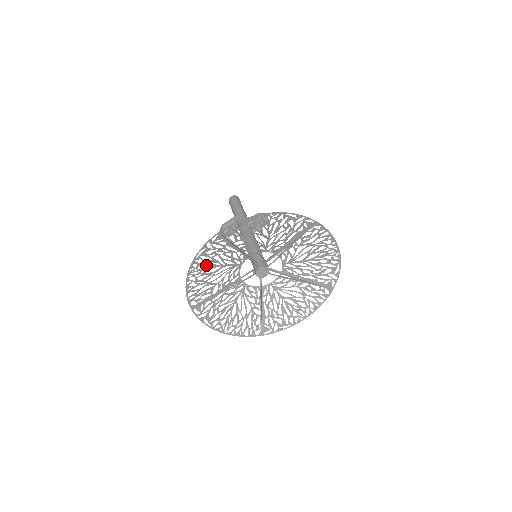
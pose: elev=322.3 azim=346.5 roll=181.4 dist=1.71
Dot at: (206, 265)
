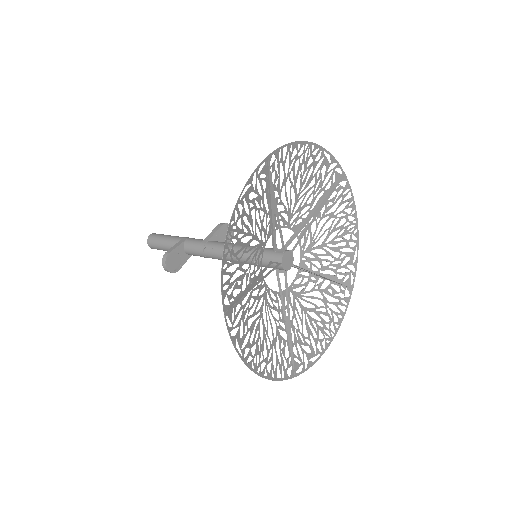
Dot at: (243, 224)
